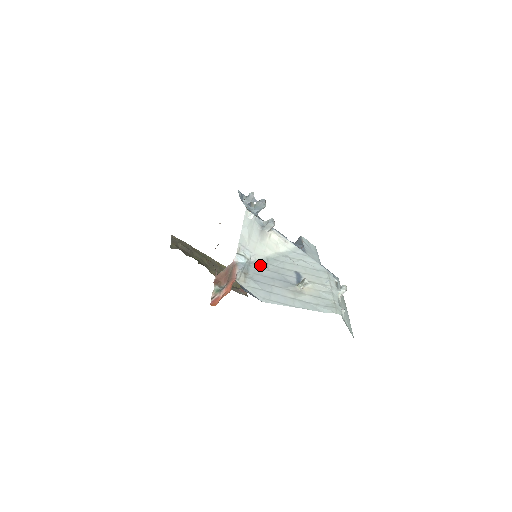
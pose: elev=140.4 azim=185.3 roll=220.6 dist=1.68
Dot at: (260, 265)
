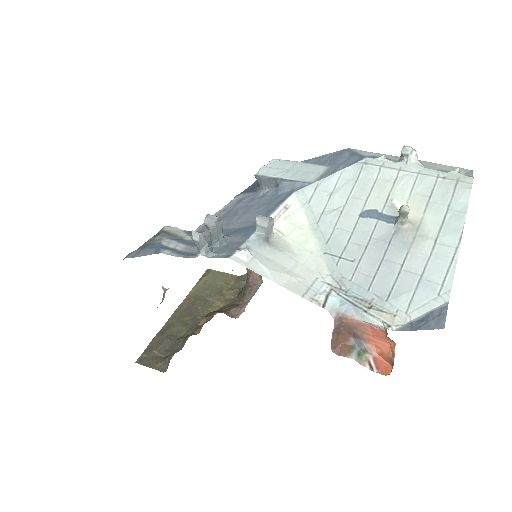
Dot at: (345, 272)
